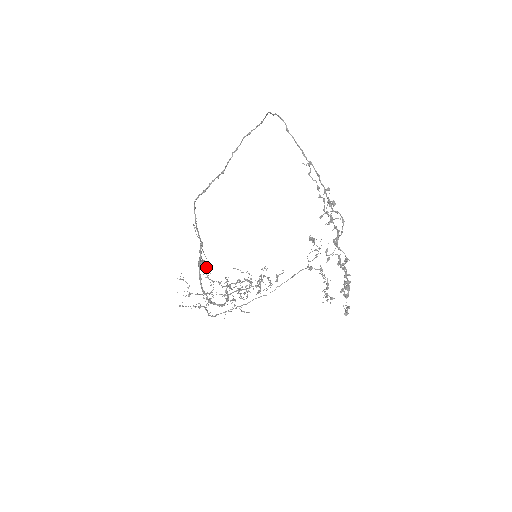
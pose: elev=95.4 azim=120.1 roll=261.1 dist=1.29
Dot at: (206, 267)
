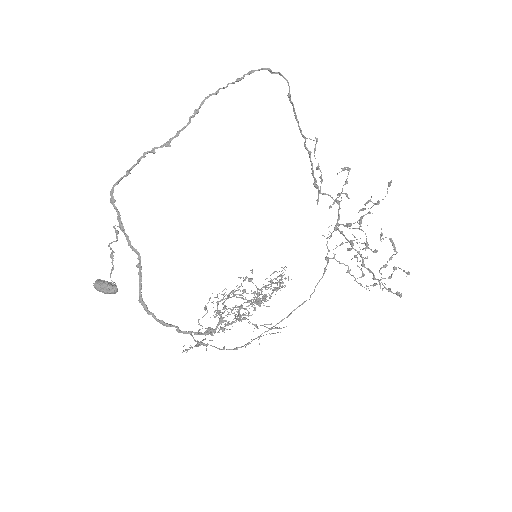
Dot at: occluded
